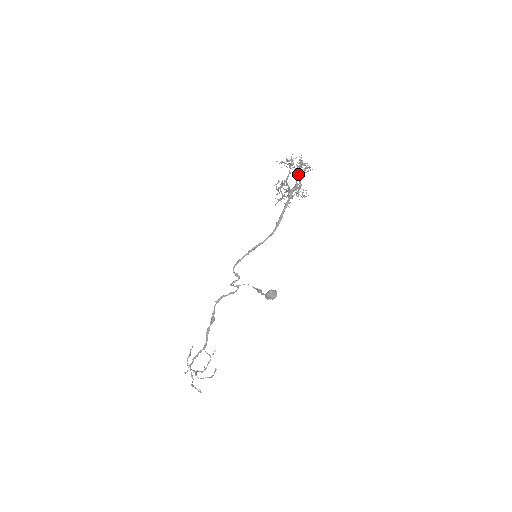
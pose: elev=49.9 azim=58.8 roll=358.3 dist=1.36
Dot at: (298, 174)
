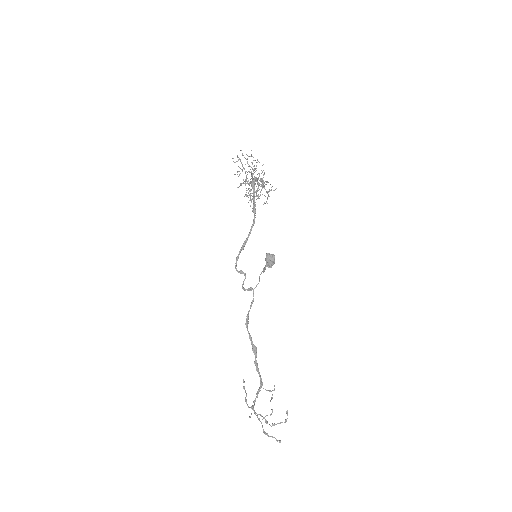
Dot at: occluded
